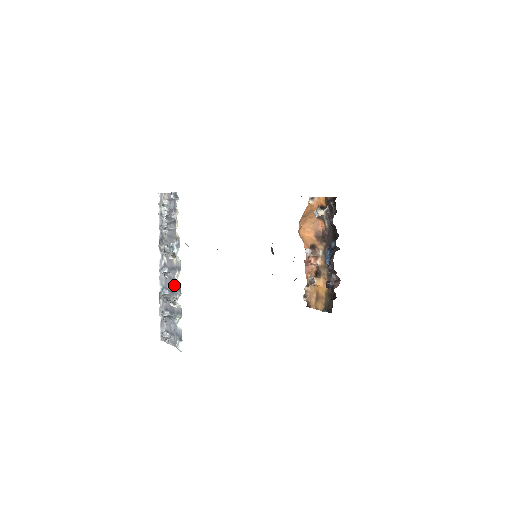
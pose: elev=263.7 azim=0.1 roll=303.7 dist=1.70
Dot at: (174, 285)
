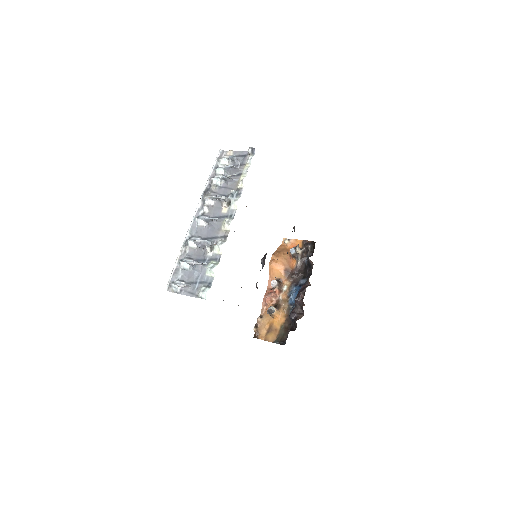
Dot at: (215, 233)
